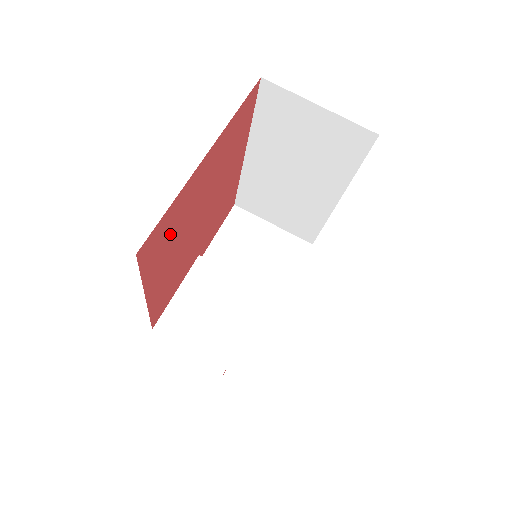
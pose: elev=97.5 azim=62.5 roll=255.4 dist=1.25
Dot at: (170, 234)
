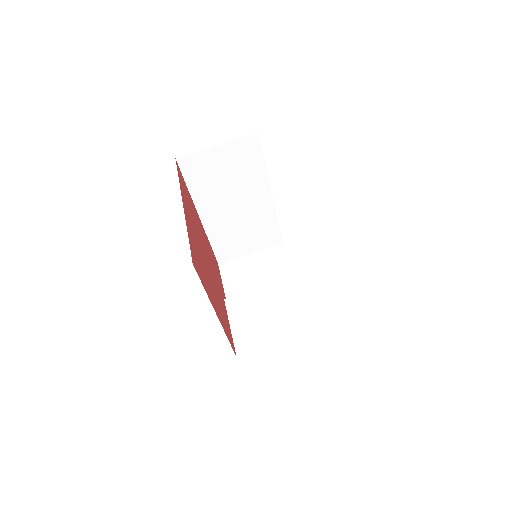
Dot at: (199, 261)
